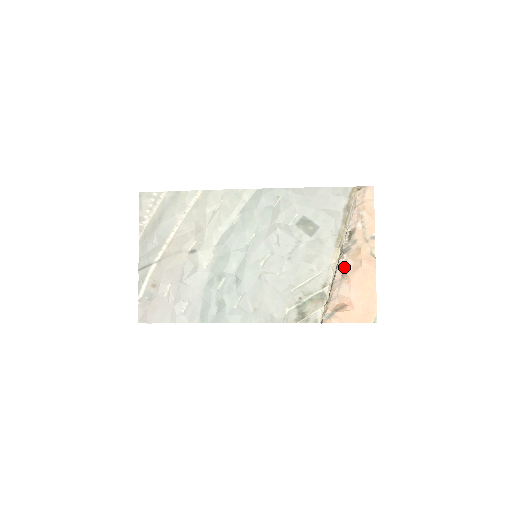
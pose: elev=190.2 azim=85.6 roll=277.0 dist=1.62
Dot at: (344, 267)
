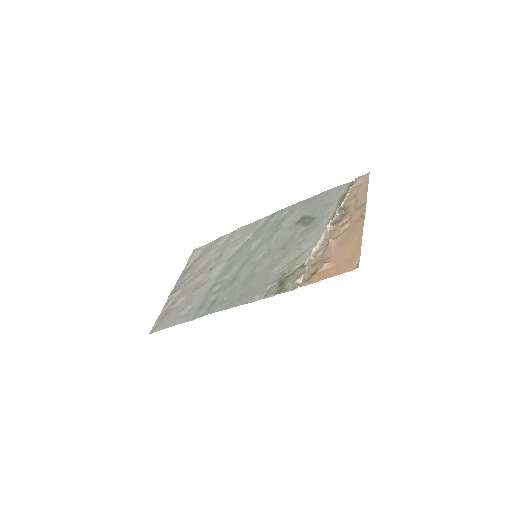
Dot at: (332, 235)
